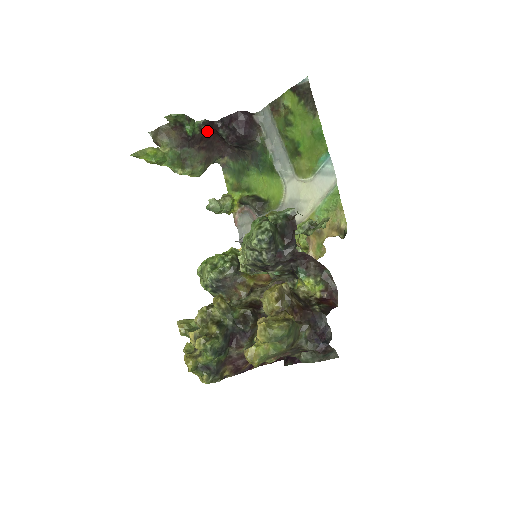
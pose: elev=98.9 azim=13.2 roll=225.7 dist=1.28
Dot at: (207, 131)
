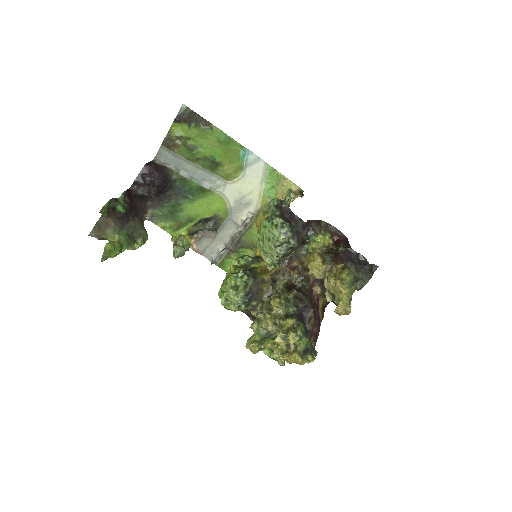
Dot at: (129, 200)
